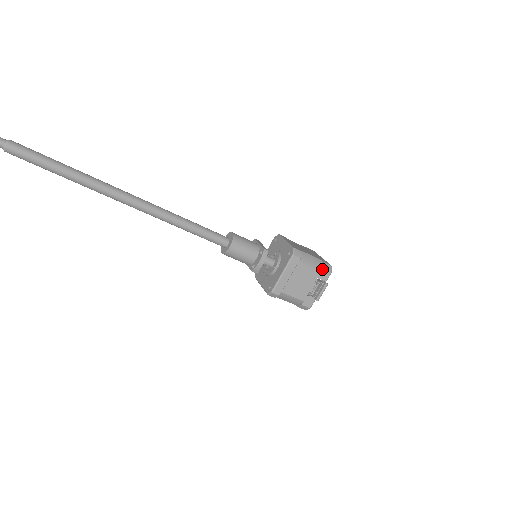
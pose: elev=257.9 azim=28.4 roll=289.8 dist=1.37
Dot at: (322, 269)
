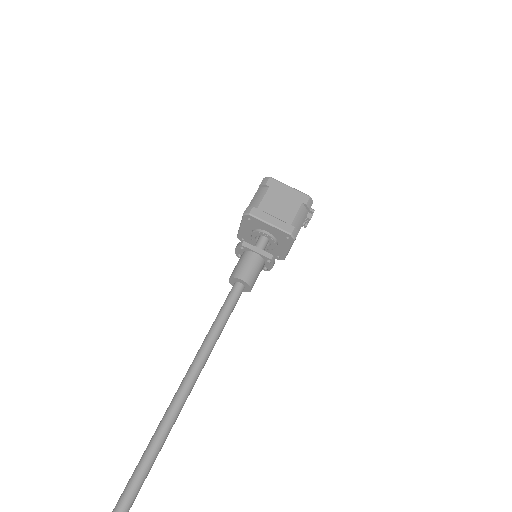
Dot at: occluded
